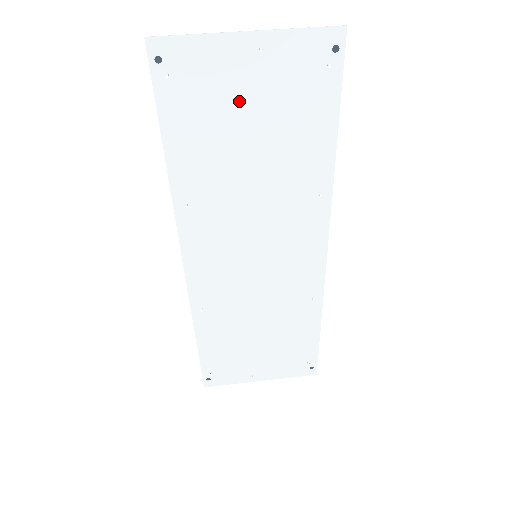
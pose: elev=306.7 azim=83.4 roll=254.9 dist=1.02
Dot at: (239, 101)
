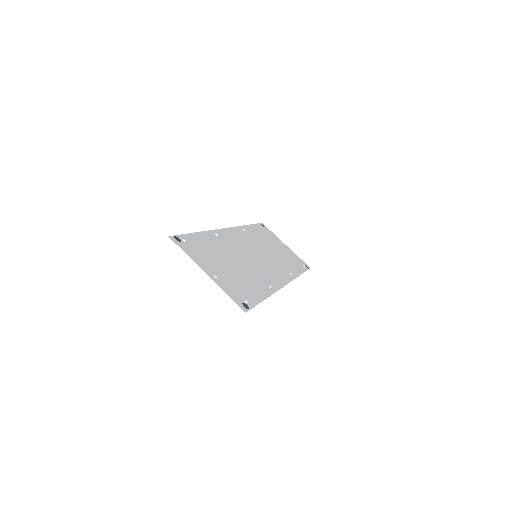
Dot at: (217, 264)
